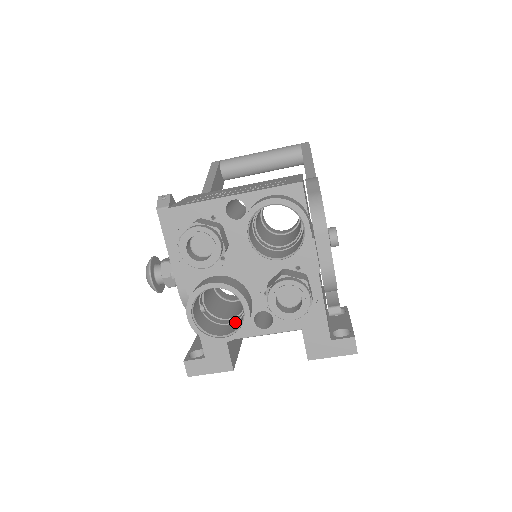
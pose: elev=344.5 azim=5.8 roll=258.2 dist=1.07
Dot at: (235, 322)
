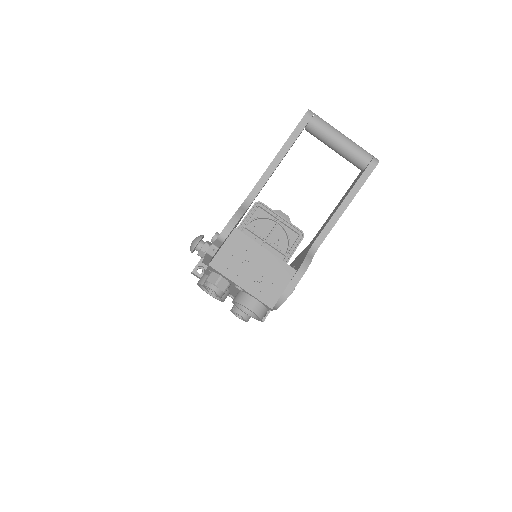
Dot at: occluded
